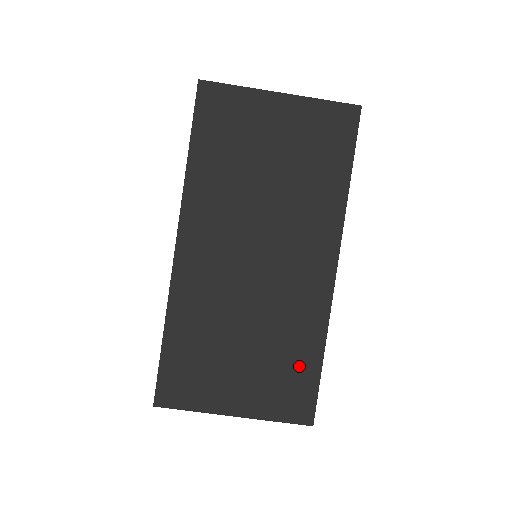
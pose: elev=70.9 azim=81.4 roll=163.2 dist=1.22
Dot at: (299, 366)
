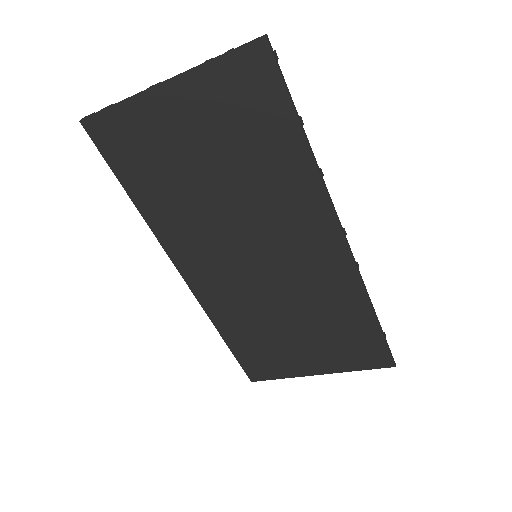
Dot at: (355, 329)
